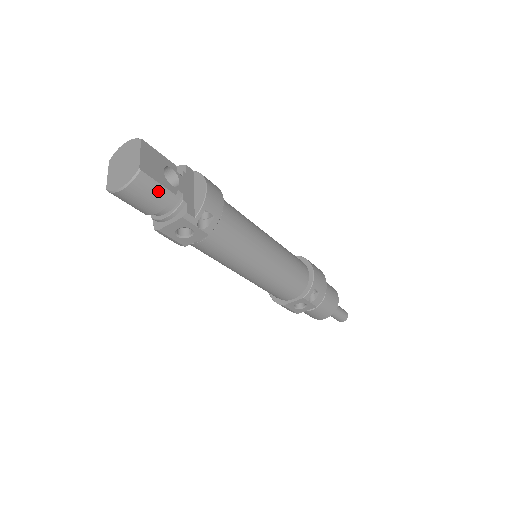
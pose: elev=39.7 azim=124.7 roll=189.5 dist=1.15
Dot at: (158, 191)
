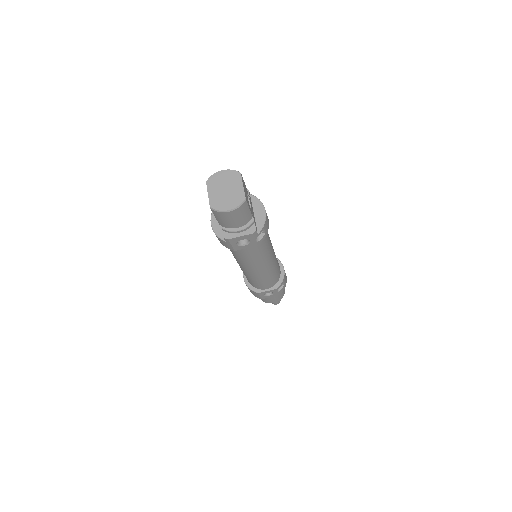
Dot at: (247, 214)
